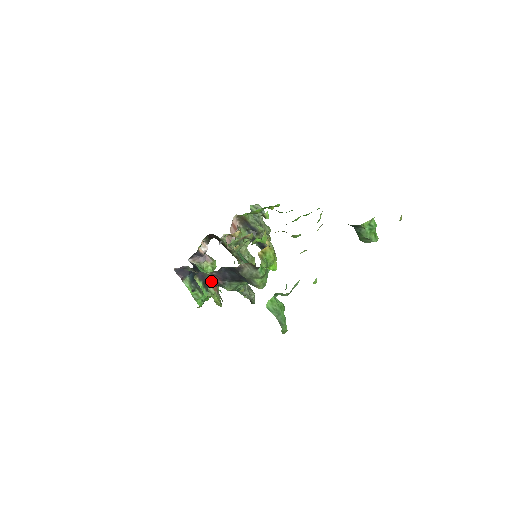
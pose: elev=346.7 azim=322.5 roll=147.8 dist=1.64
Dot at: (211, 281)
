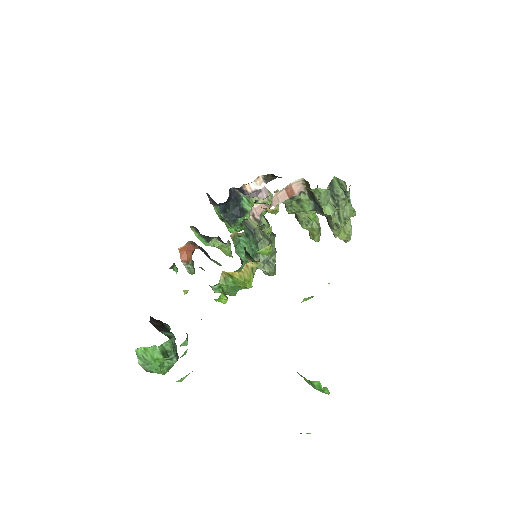
Dot at: (188, 249)
